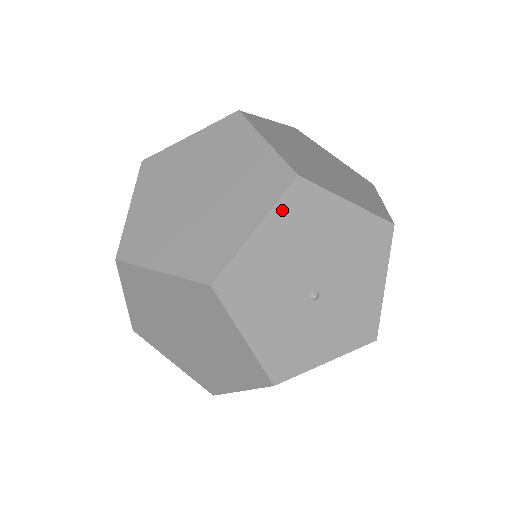
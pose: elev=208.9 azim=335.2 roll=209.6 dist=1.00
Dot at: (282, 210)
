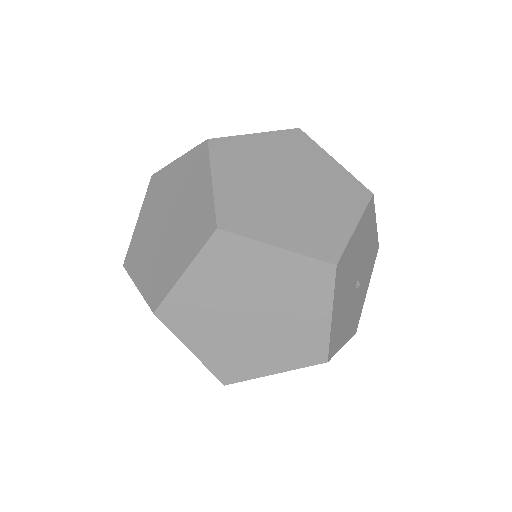
Dot at: (337, 289)
